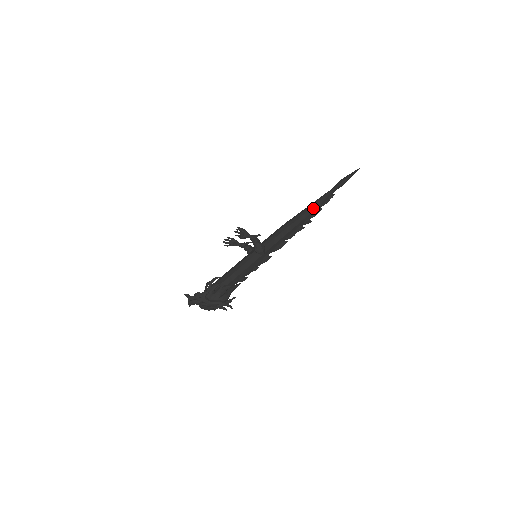
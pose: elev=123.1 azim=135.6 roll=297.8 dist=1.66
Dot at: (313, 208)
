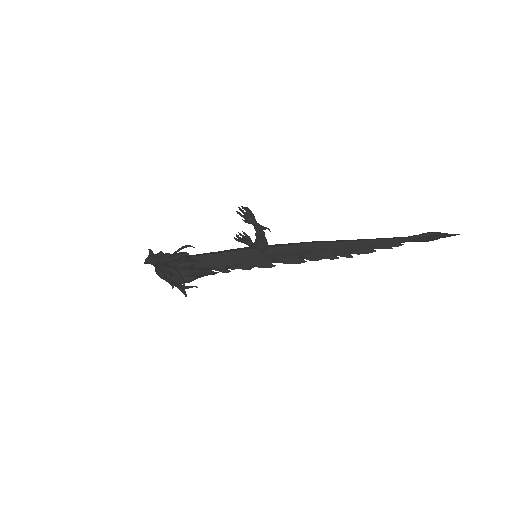
Dot at: (361, 242)
